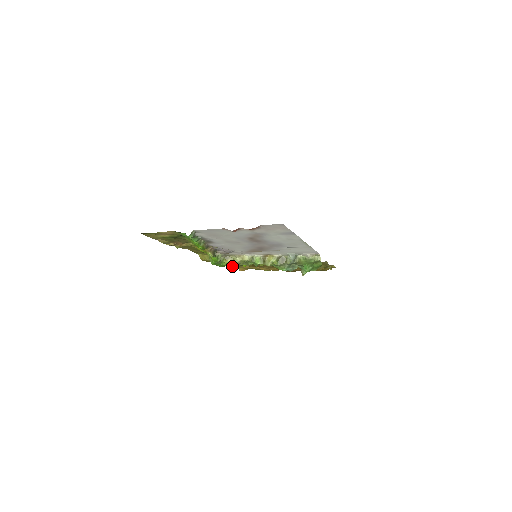
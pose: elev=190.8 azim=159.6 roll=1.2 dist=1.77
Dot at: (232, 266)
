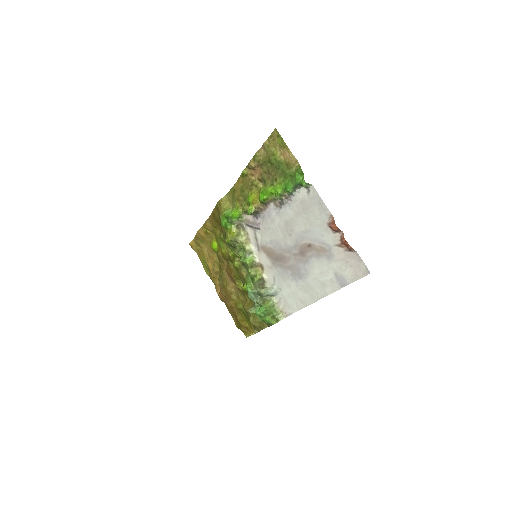
Dot at: (229, 236)
